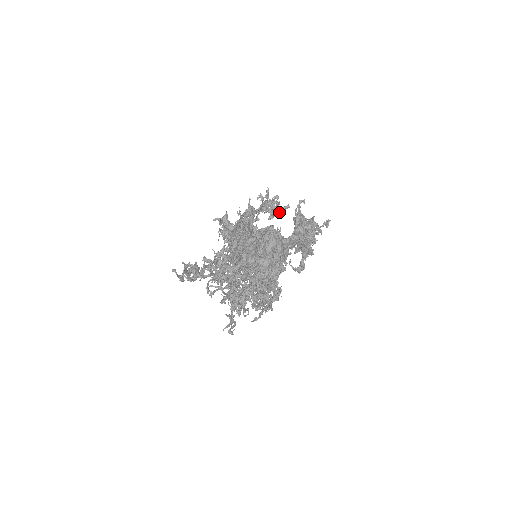
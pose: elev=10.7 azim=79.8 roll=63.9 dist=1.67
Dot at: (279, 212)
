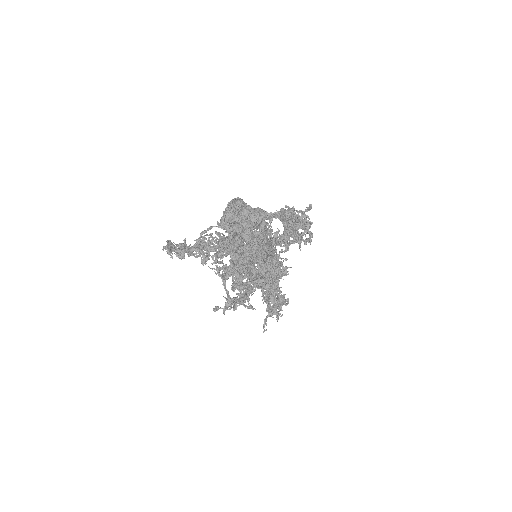
Dot at: (290, 241)
